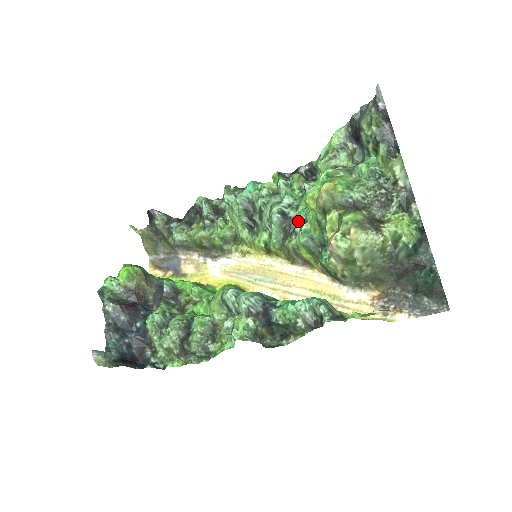
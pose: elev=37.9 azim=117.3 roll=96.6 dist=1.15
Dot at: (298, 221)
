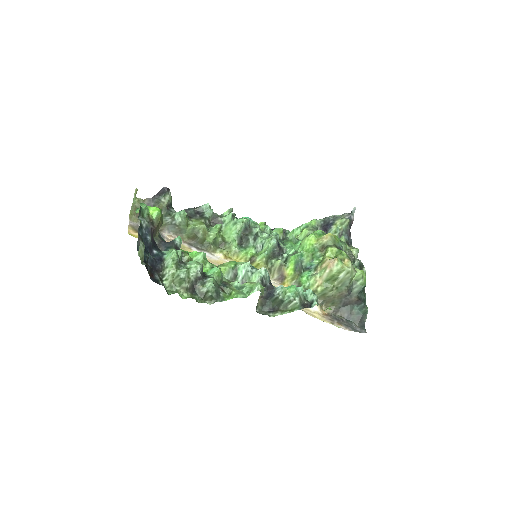
Dot at: (284, 252)
